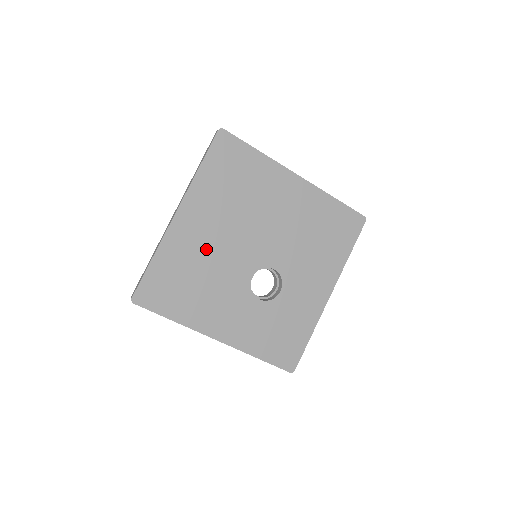
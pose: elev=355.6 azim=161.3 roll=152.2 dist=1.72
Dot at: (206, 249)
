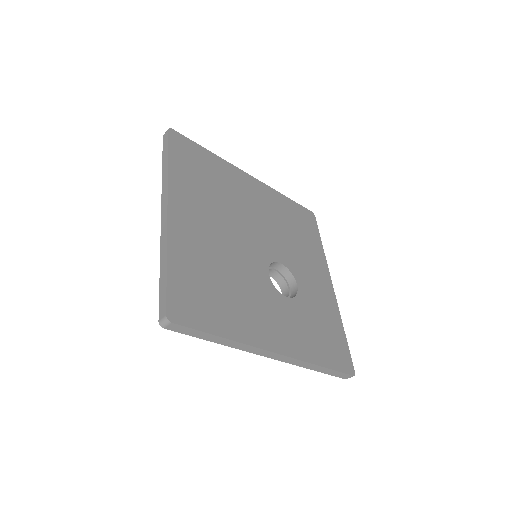
Dot at: (215, 246)
